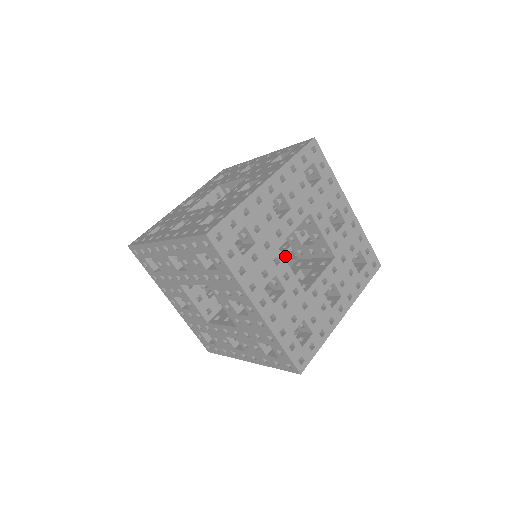
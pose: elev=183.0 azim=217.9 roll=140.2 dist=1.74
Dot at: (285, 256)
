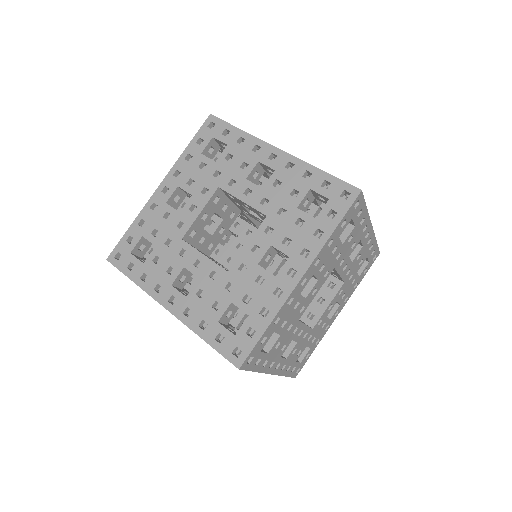
Dot at: occluded
